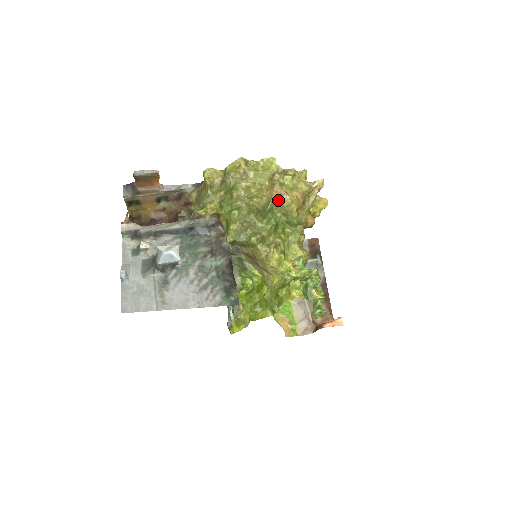
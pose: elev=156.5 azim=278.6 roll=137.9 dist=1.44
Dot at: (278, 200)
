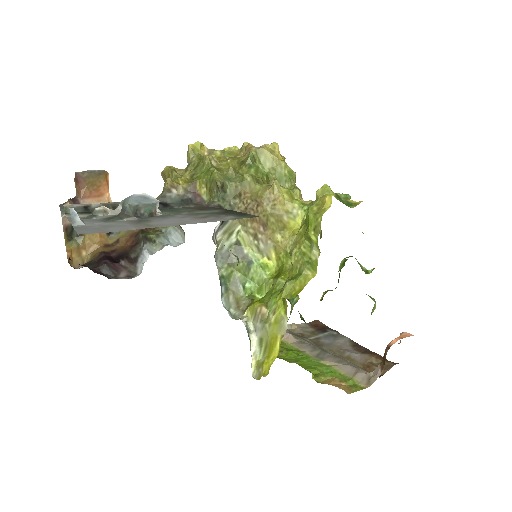
Dot at: (258, 149)
